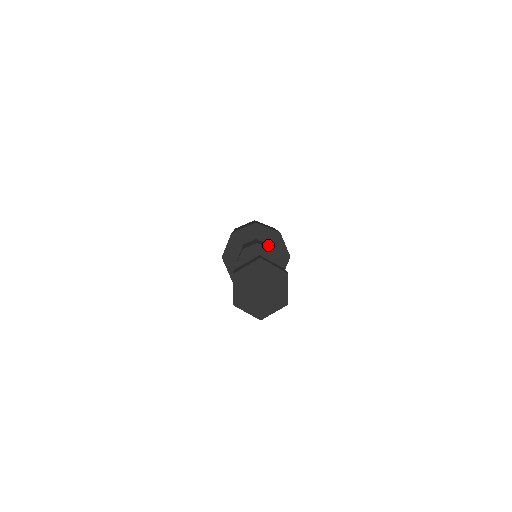
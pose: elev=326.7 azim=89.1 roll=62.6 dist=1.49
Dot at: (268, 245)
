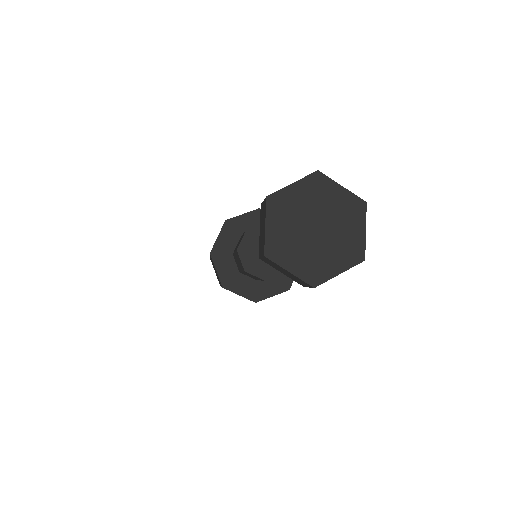
Dot at: occluded
